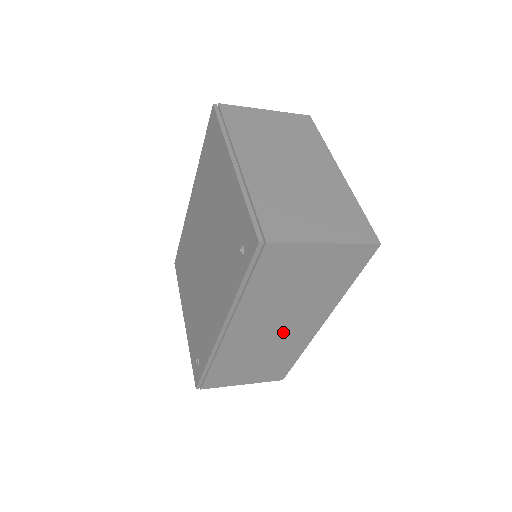
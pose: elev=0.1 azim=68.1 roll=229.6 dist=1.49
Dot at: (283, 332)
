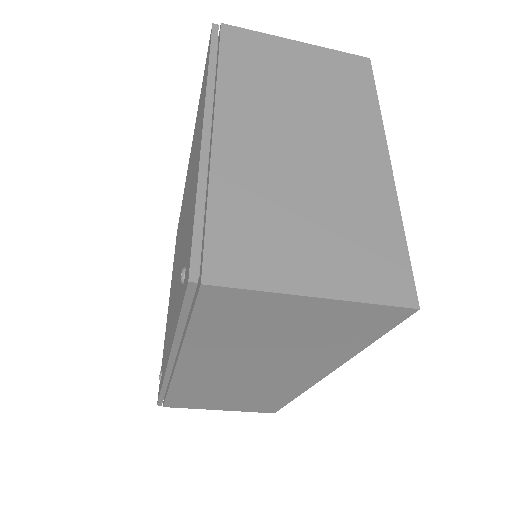
Dot at: (263, 377)
